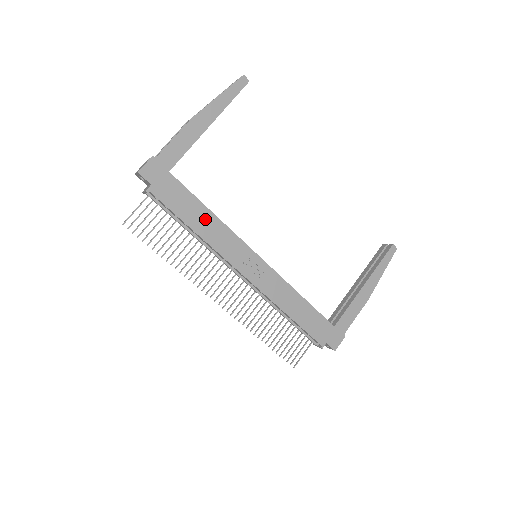
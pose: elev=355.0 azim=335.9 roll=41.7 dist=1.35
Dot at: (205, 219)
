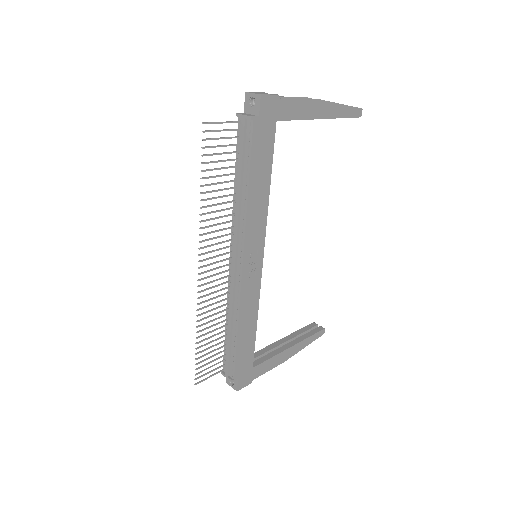
Dot at: (262, 188)
